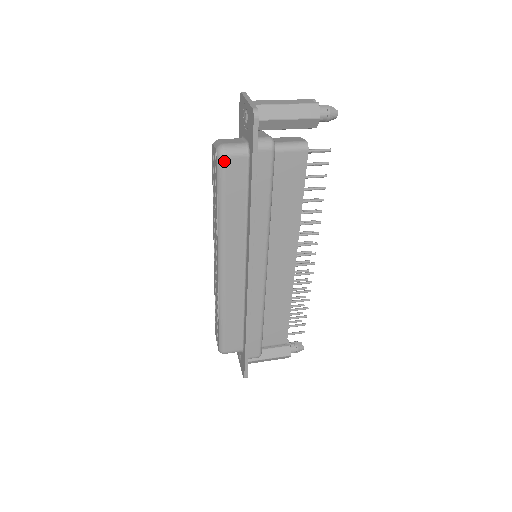
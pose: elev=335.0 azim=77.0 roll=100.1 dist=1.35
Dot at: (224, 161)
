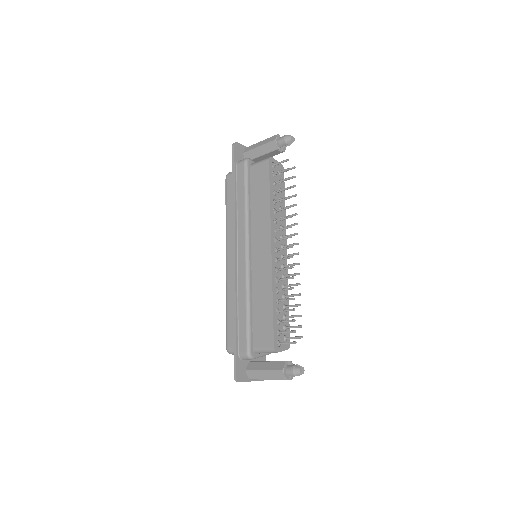
Dot at: (227, 179)
